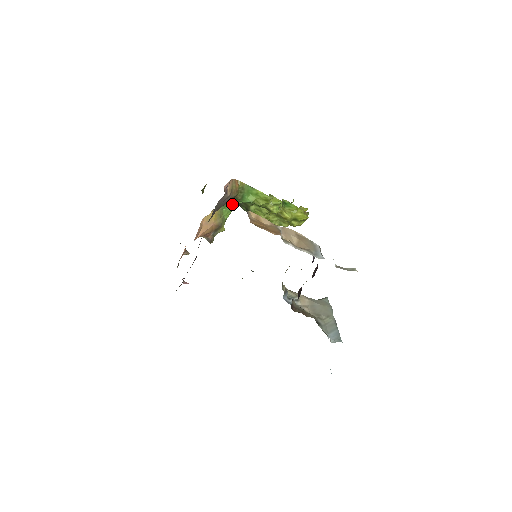
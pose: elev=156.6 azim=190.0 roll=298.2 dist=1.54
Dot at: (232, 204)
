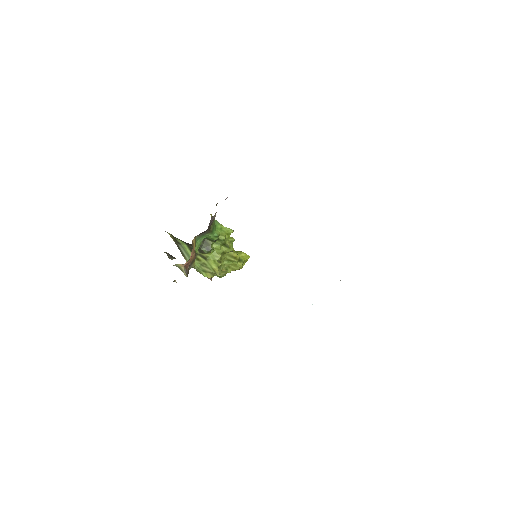
Dot at: (201, 239)
